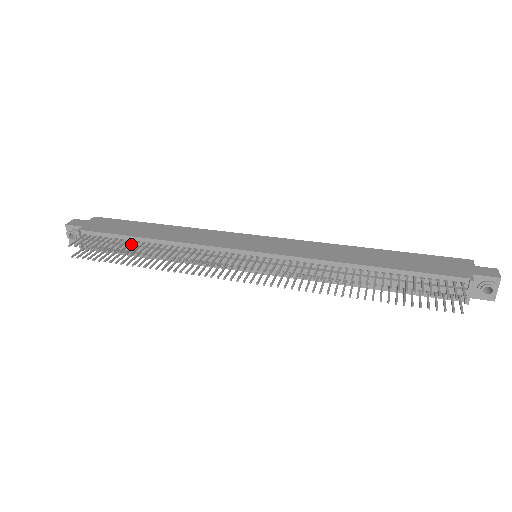
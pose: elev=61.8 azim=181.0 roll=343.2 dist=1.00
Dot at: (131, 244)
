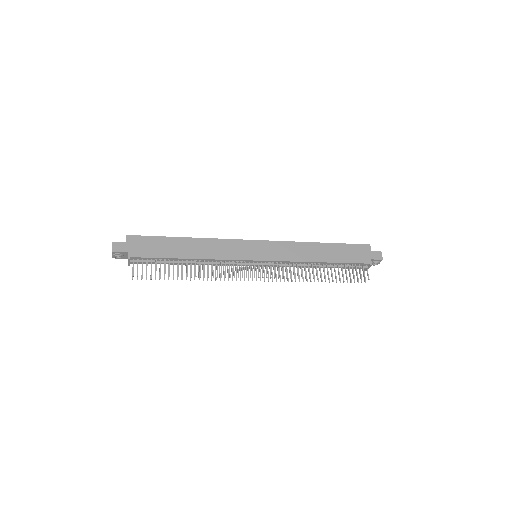
Dot at: (172, 261)
